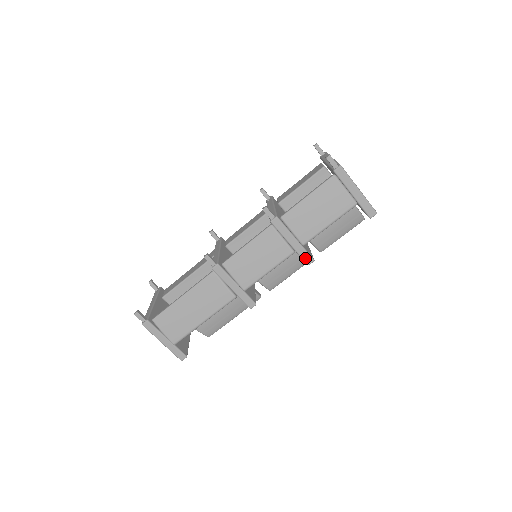
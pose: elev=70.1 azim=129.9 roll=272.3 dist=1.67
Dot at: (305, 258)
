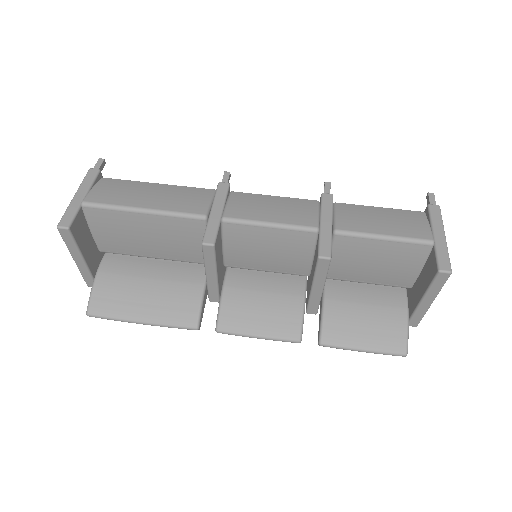
Dot at: (323, 247)
